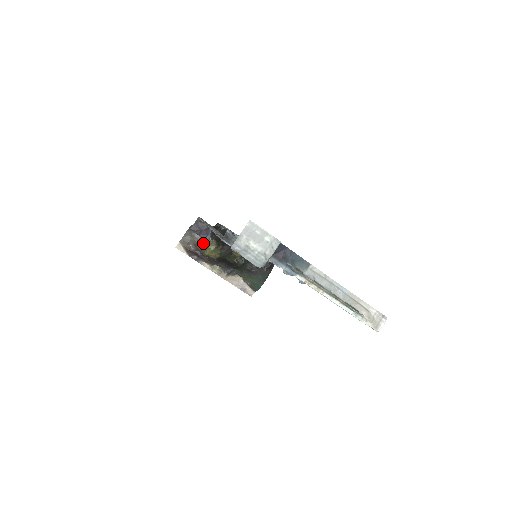
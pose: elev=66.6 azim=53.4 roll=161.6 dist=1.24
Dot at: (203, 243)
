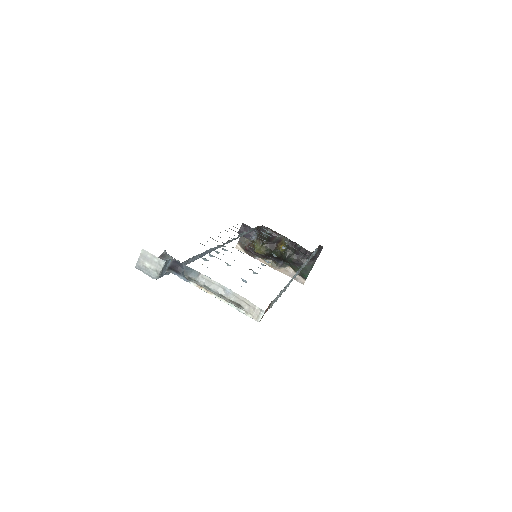
Dot at: occluded
